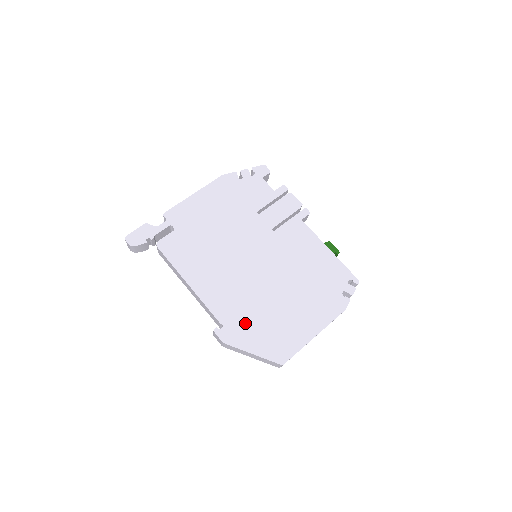
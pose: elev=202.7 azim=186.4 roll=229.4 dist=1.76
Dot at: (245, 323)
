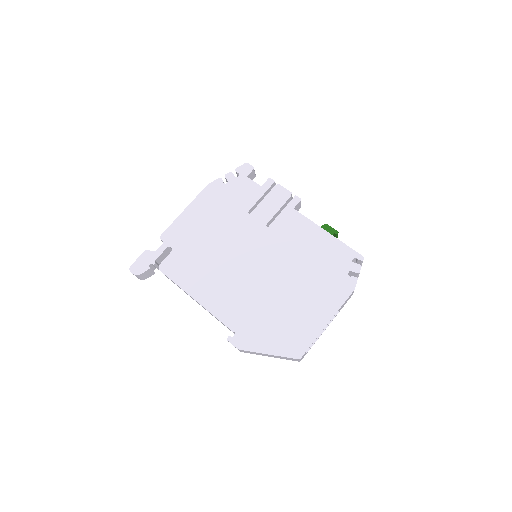
Dot at: (256, 325)
